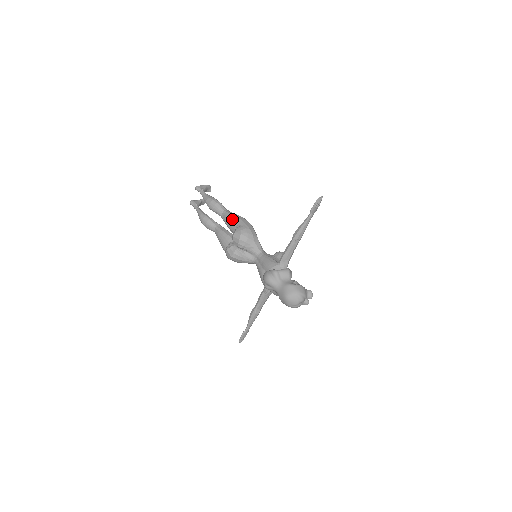
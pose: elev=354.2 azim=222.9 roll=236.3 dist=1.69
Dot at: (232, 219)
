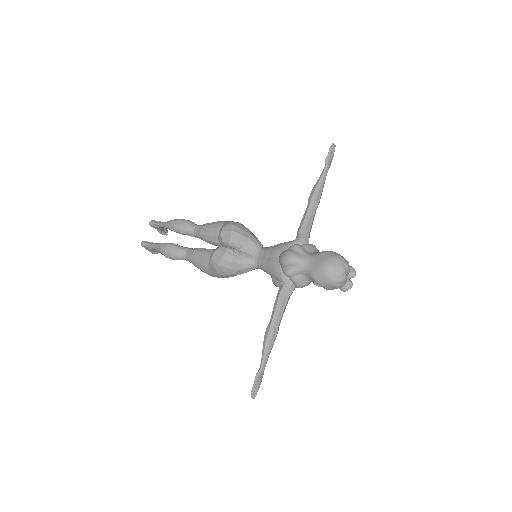
Dot at: (212, 224)
